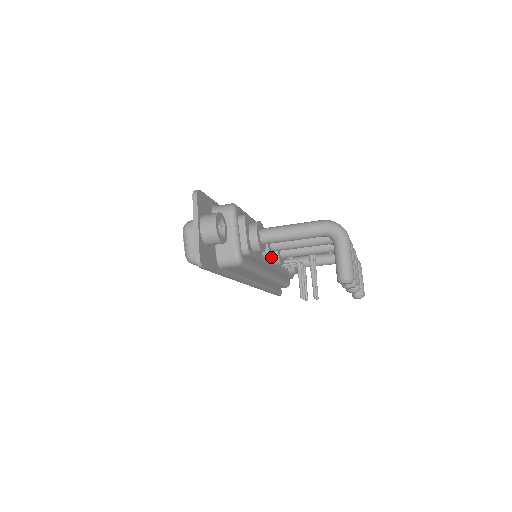
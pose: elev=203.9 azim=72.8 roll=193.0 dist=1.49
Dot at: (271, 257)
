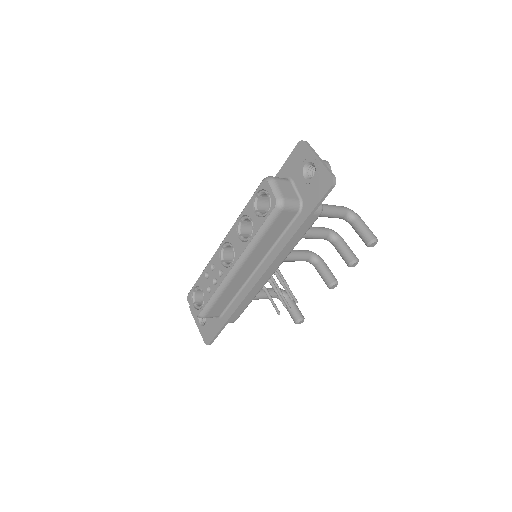
Dot at: occluded
